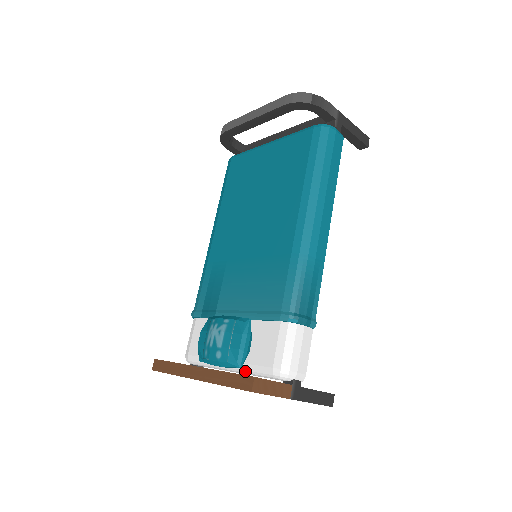
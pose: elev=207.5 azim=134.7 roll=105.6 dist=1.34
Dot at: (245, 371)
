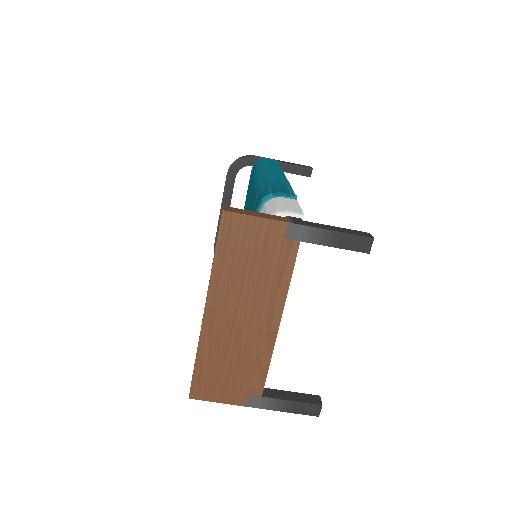
Dot at: occluded
